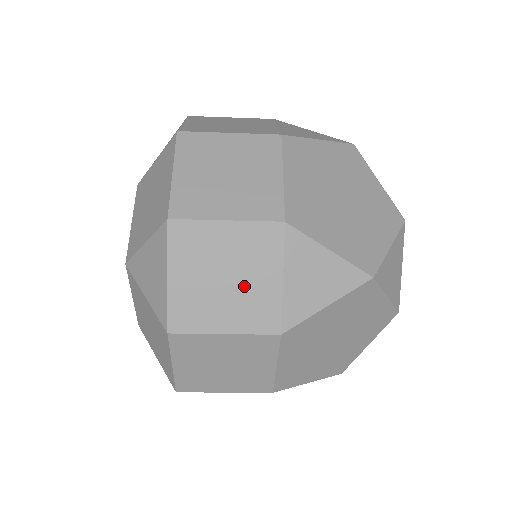
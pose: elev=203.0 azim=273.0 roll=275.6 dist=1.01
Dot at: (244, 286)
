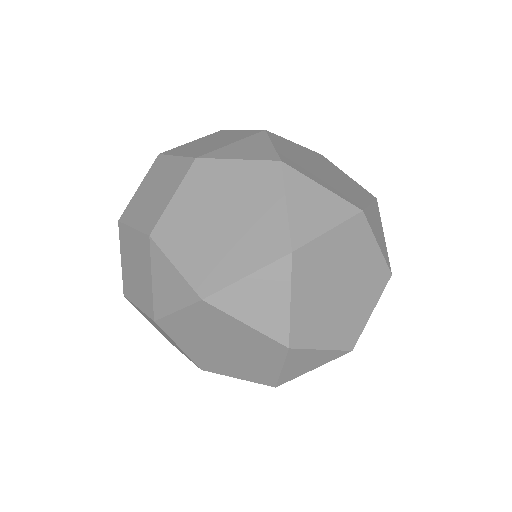
Dot at: (141, 277)
